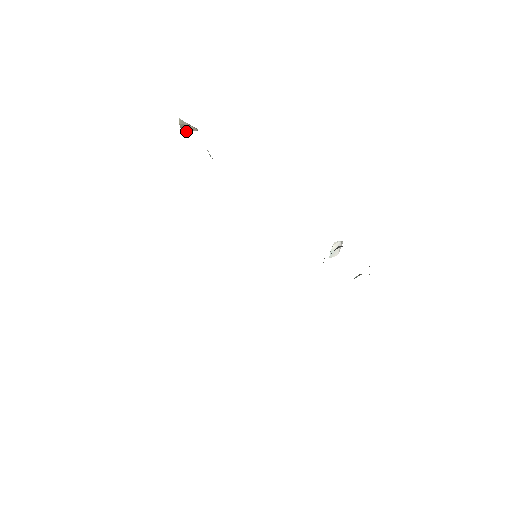
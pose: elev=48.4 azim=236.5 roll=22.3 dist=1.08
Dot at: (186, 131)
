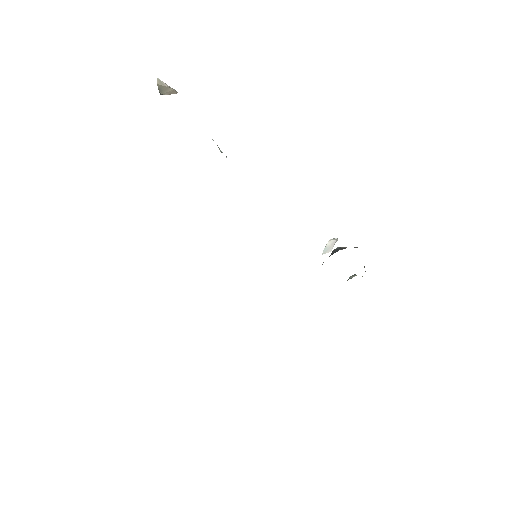
Dot at: (164, 93)
